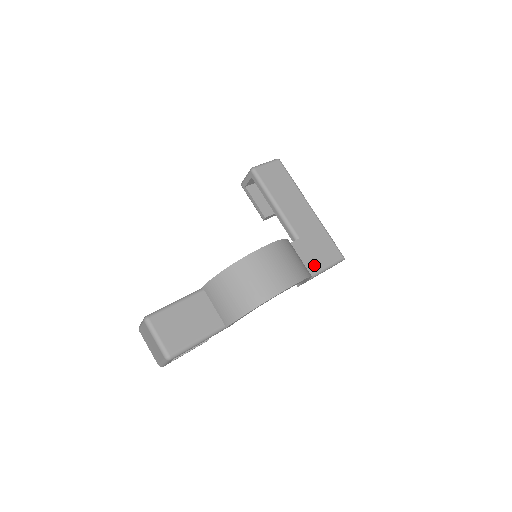
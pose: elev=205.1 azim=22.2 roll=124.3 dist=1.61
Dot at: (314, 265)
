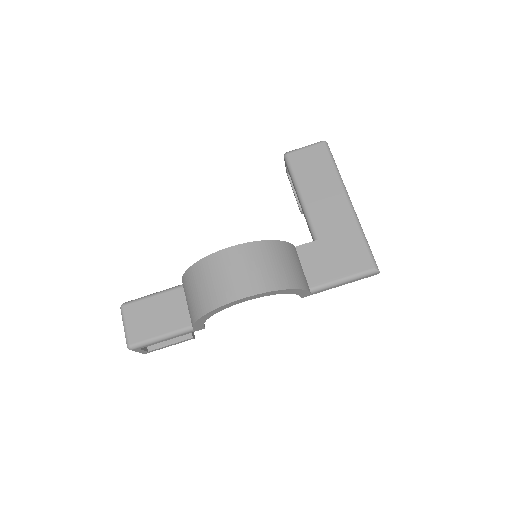
Dot at: (327, 274)
